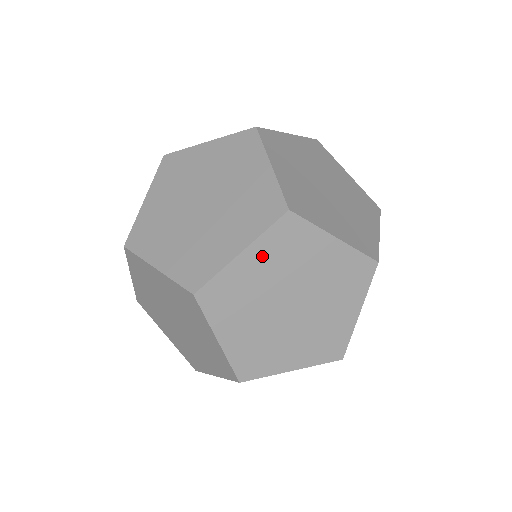
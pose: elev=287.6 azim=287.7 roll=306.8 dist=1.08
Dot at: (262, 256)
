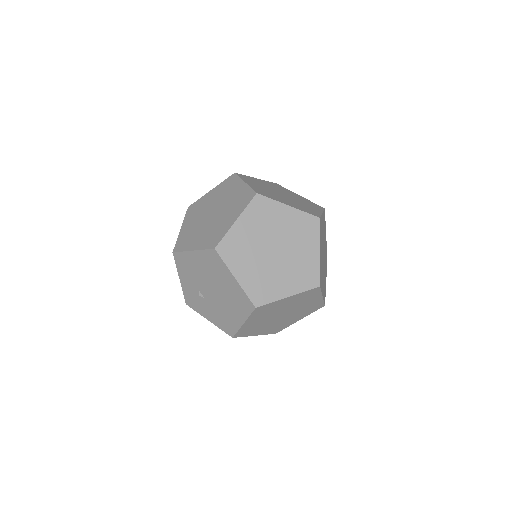
Dot at: (292, 218)
